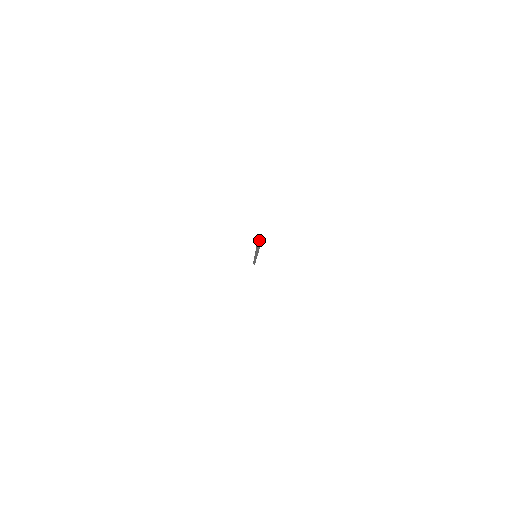
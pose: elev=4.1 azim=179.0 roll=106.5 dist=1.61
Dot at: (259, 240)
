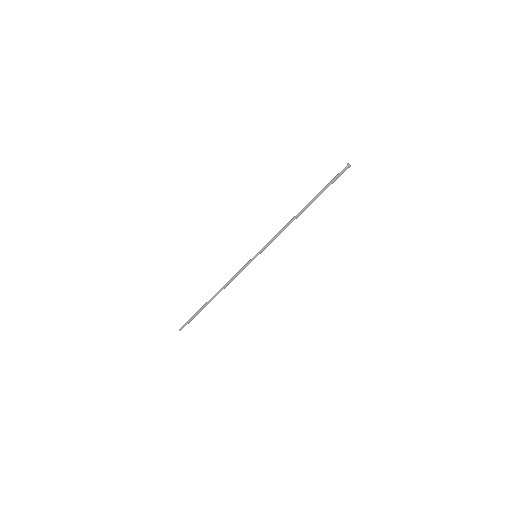
Dot at: (349, 164)
